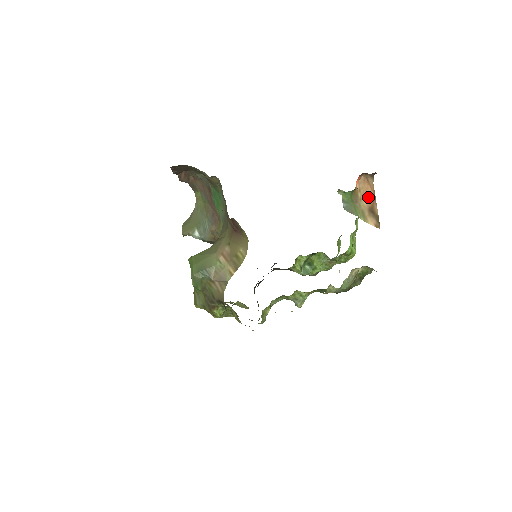
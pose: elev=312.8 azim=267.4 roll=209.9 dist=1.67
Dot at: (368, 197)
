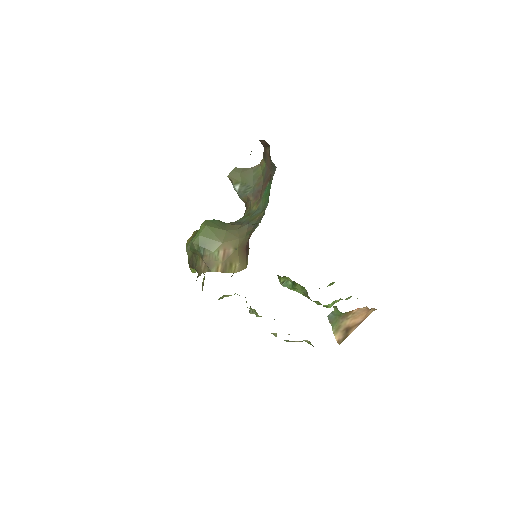
Dot at: (356, 320)
